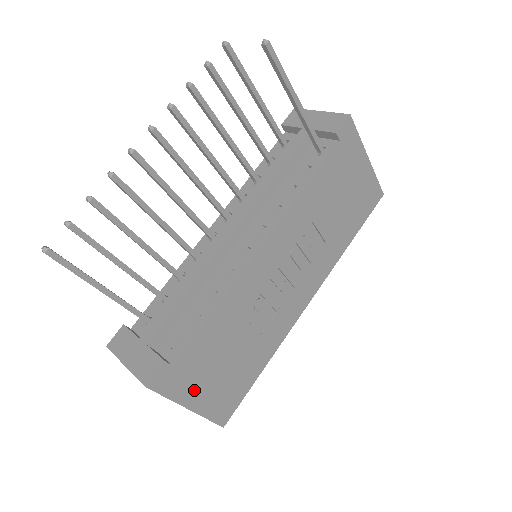
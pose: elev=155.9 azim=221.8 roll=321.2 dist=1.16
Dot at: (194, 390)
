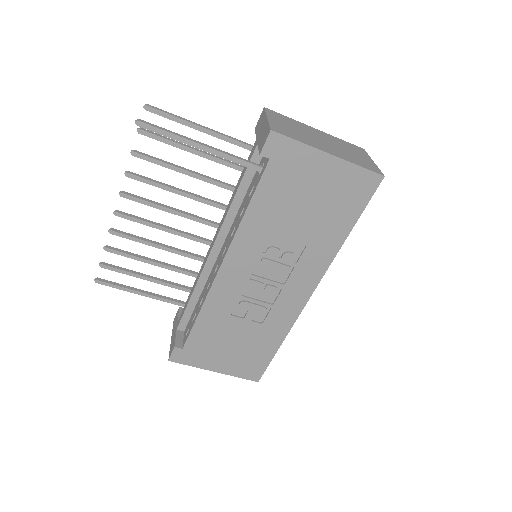
Dot at: (212, 361)
